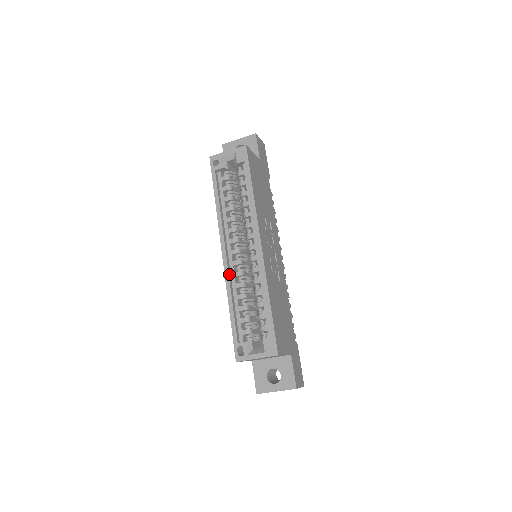
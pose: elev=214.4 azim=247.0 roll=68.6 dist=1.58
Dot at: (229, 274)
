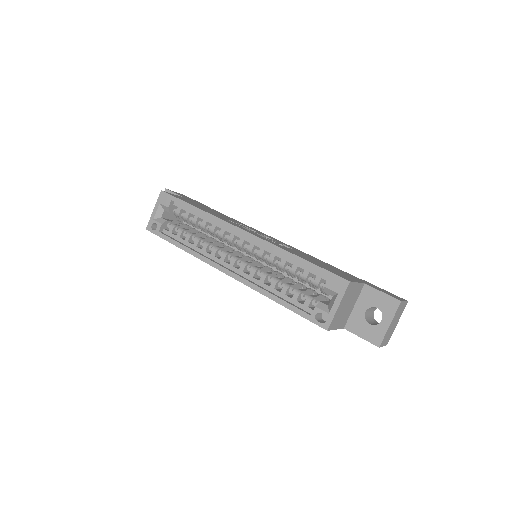
Dot at: (246, 280)
